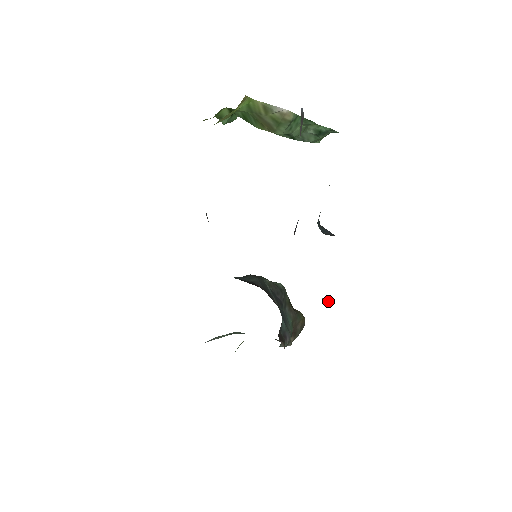
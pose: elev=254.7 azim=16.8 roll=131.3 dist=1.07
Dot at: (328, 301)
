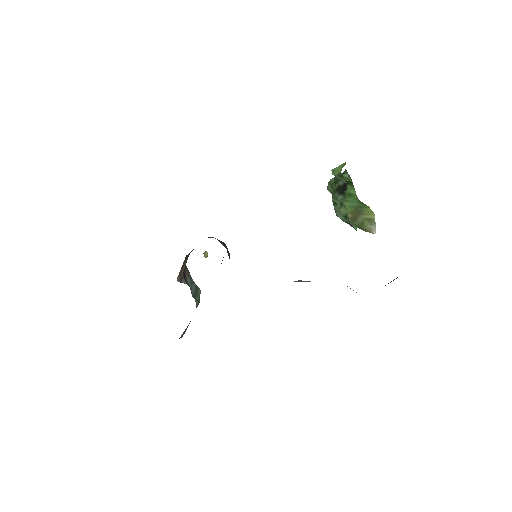
Dot at: (207, 256)
